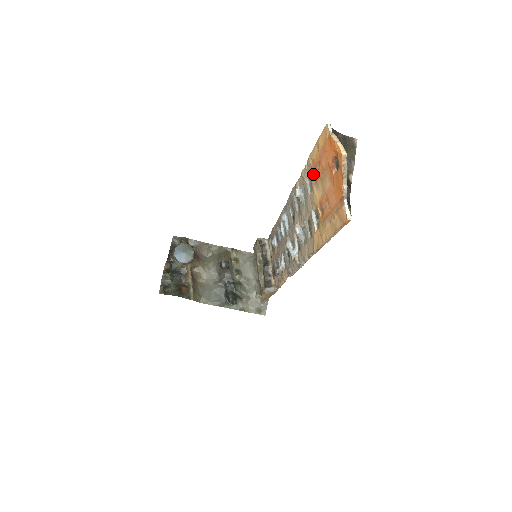
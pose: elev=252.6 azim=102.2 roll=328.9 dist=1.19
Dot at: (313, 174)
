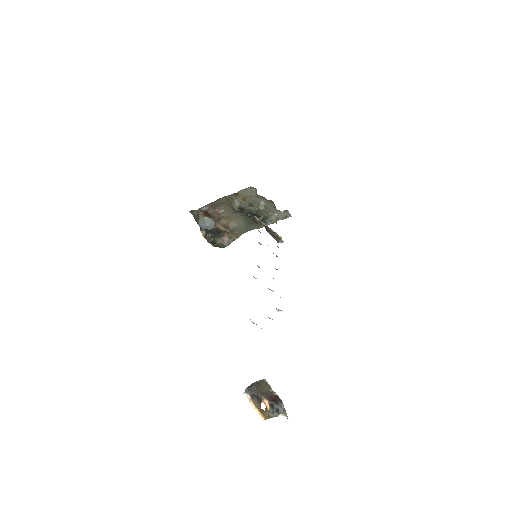
Dot at: occluded
